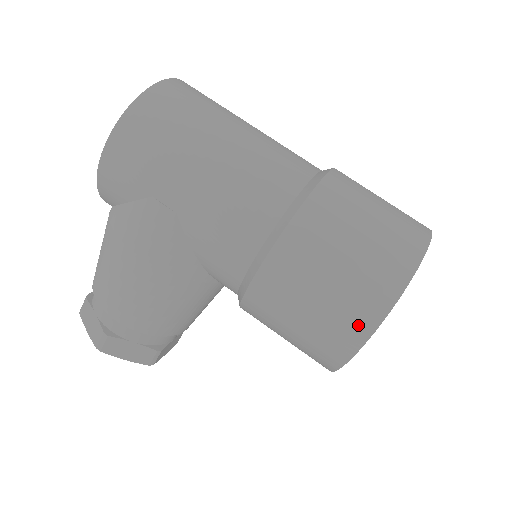
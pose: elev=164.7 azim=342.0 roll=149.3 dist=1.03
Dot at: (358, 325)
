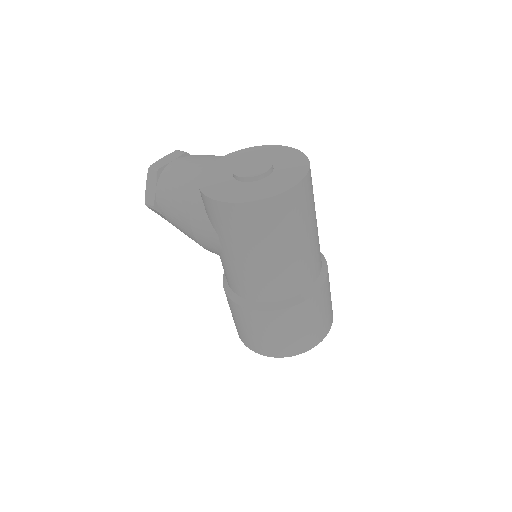
Dot at: (251, 345)
